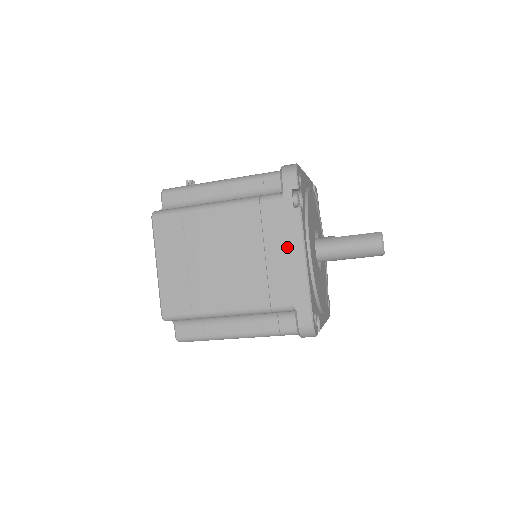
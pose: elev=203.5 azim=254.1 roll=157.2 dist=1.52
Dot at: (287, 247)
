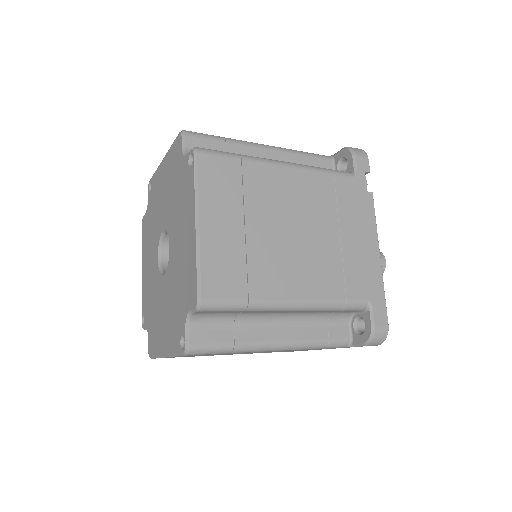
Dot at: (362, 232)
